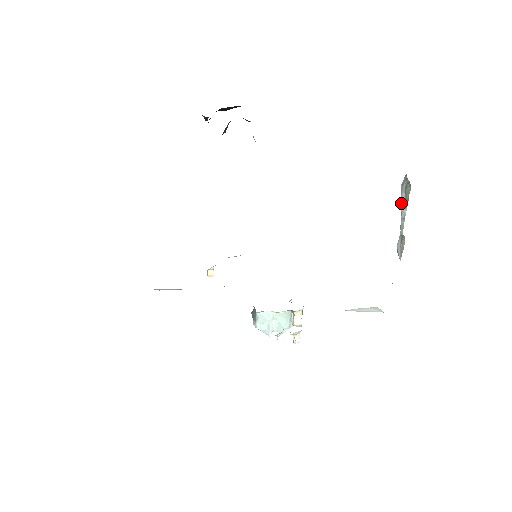
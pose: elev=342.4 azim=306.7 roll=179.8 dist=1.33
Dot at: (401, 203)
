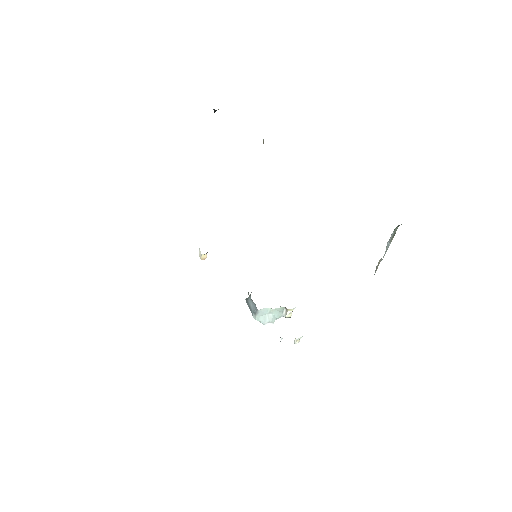
Dot at: (389, 240)
